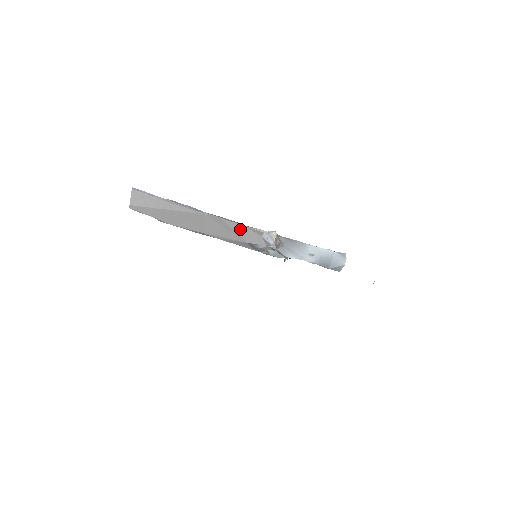
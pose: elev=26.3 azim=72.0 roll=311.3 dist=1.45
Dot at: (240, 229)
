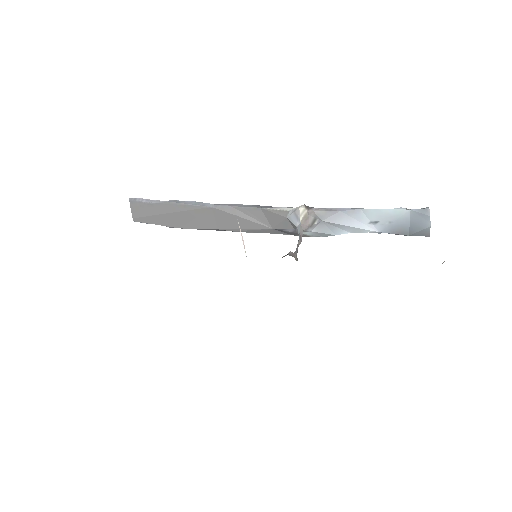
Dot at: (259, 214)
